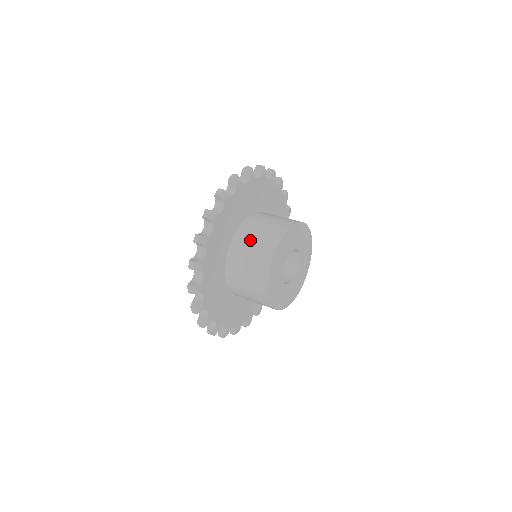
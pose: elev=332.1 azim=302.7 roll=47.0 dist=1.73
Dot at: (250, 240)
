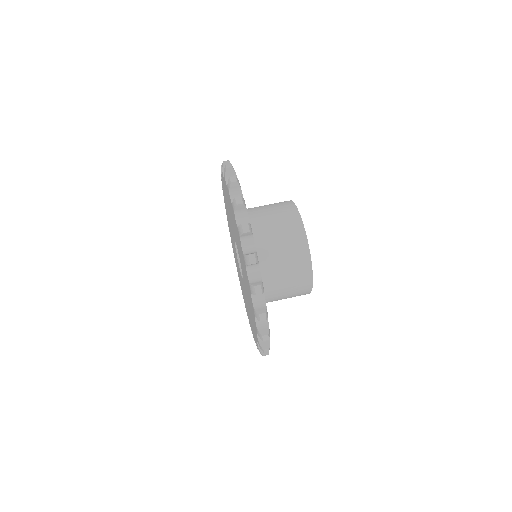
Dot at: (281, 296)
